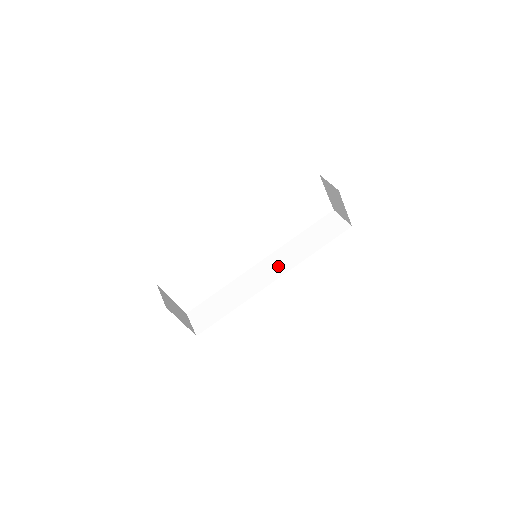
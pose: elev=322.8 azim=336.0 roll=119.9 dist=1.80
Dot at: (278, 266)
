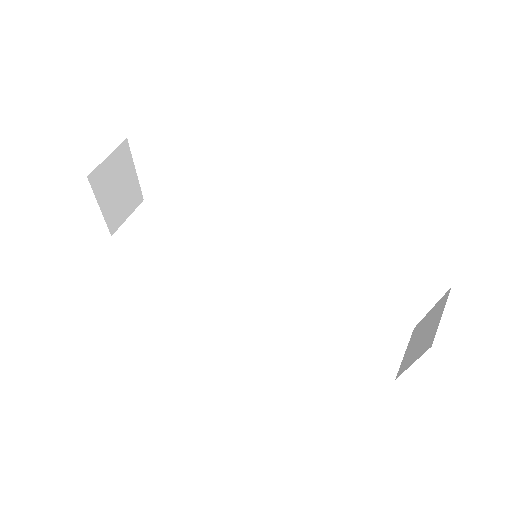
Dot at: (270, 293)
